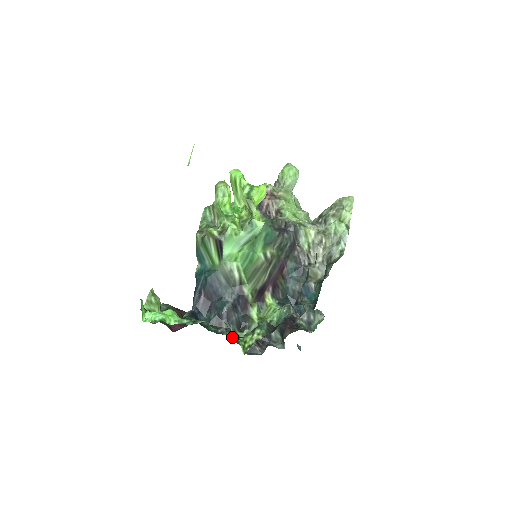
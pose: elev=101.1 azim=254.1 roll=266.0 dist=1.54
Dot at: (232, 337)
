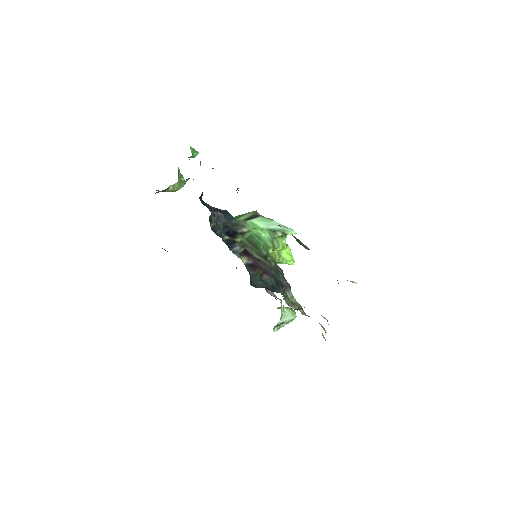
Dot at: (212, 214)
